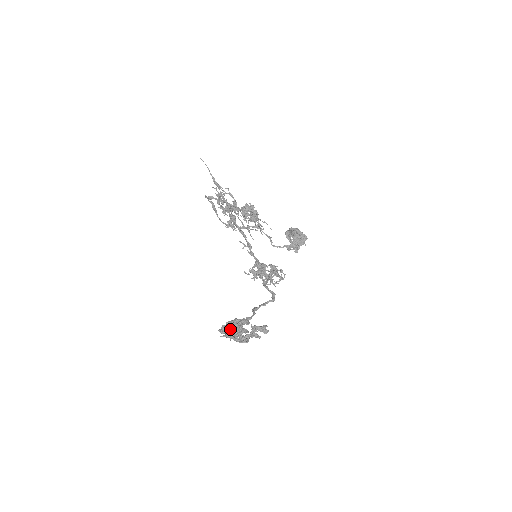
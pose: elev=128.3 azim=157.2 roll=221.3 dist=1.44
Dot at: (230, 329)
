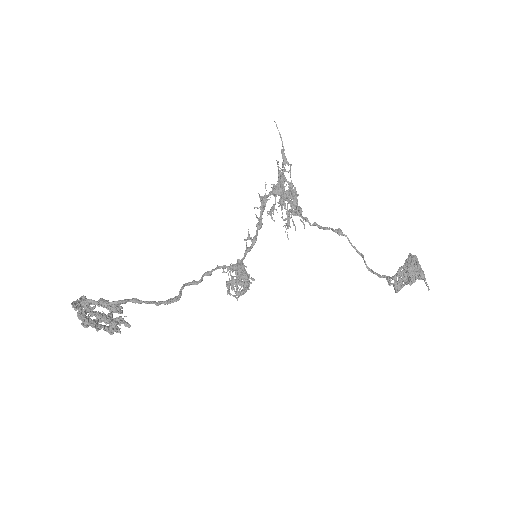
Dot at: (75, 302)
